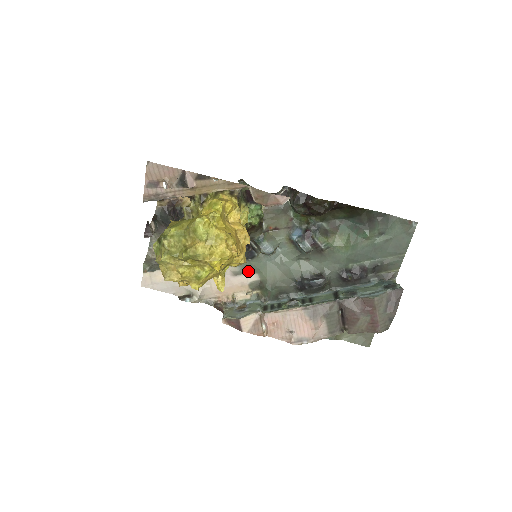
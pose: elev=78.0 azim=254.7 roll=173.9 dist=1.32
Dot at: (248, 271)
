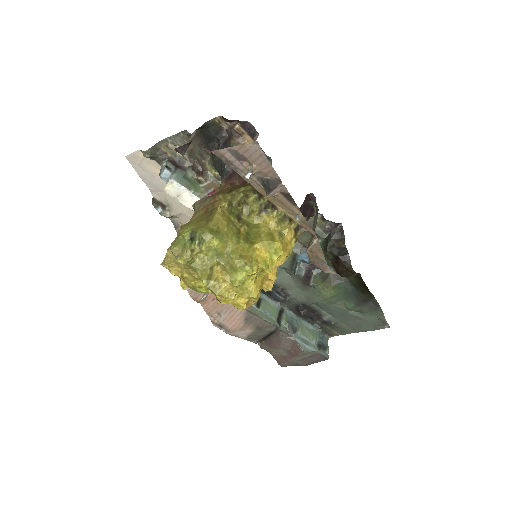
Dot at: occluded
